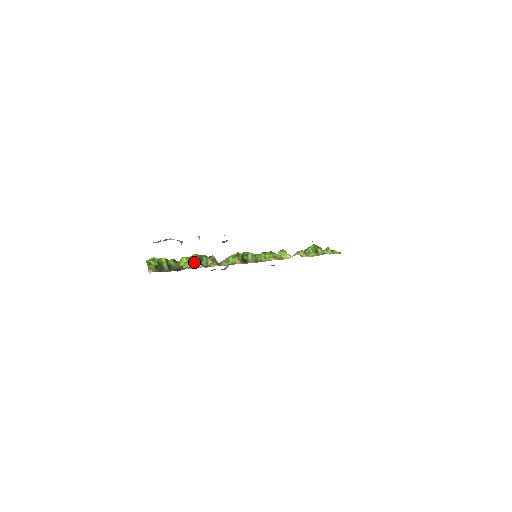
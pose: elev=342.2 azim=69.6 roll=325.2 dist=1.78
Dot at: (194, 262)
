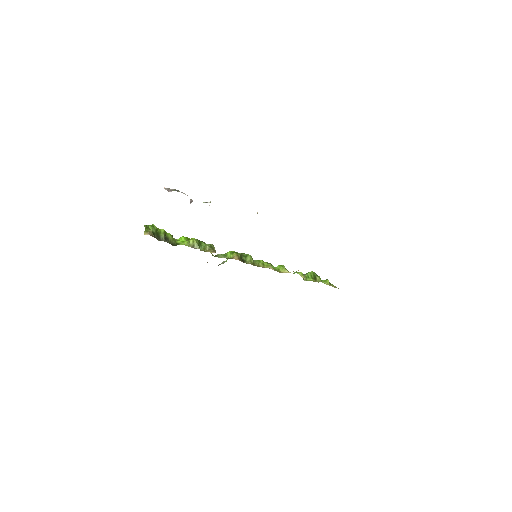
Dot at: (192, 242)
